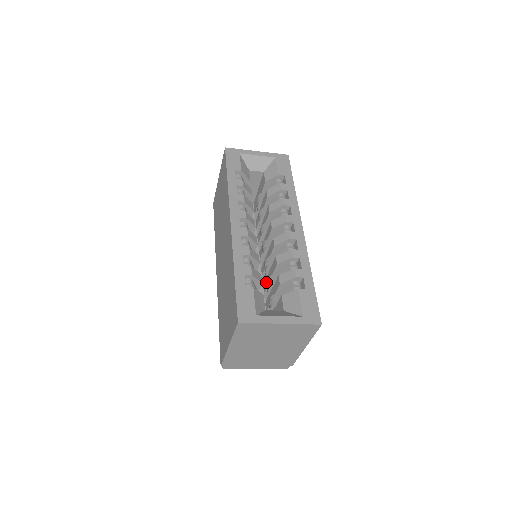
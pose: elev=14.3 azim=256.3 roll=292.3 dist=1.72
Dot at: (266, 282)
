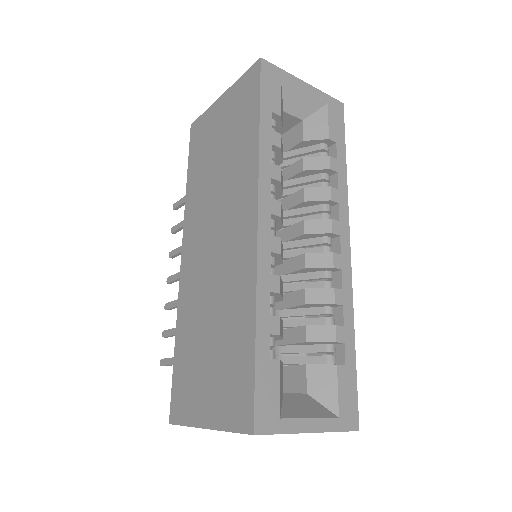
Dot at: occluded
